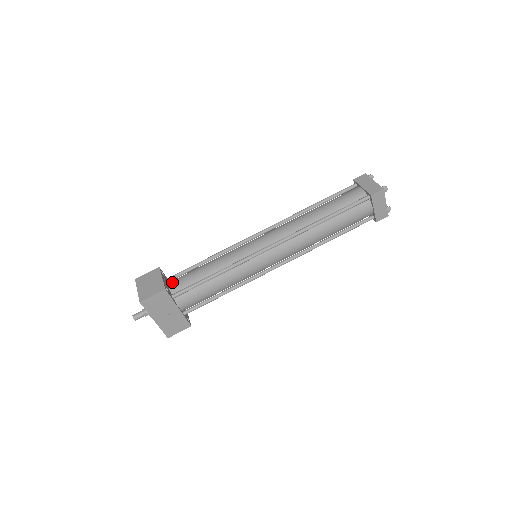
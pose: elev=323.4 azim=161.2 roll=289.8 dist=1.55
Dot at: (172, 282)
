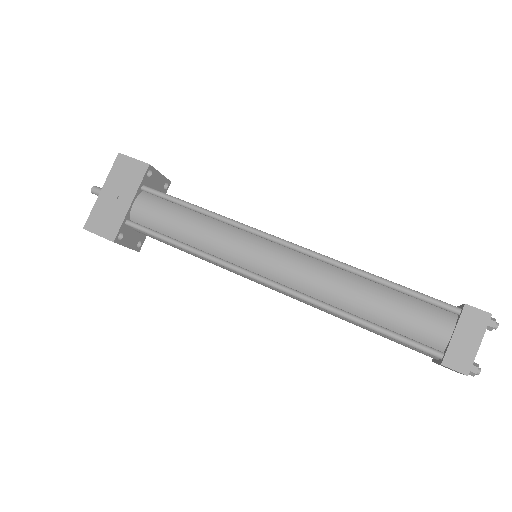
Dot at: occluded
